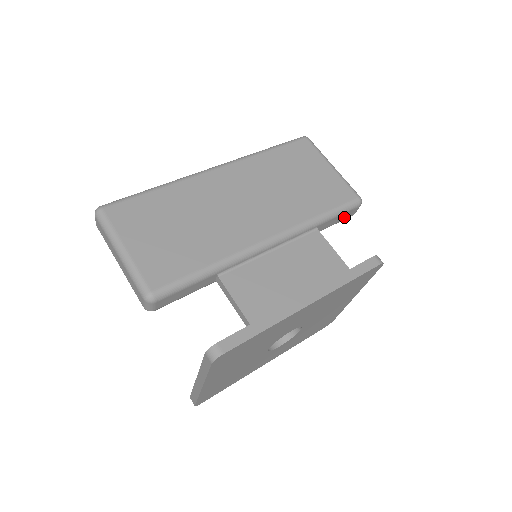
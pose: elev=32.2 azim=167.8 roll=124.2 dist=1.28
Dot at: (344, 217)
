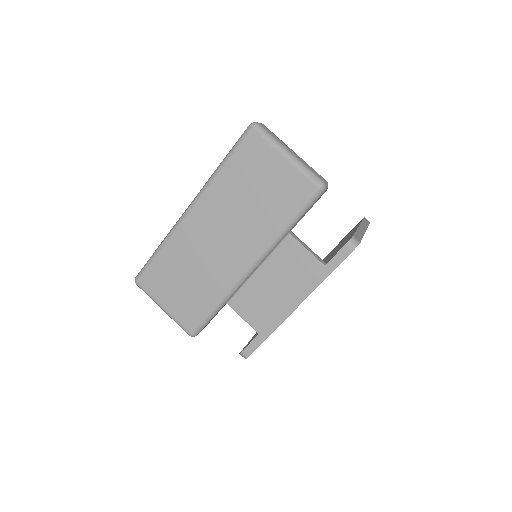
Dot at: (315, 202)
